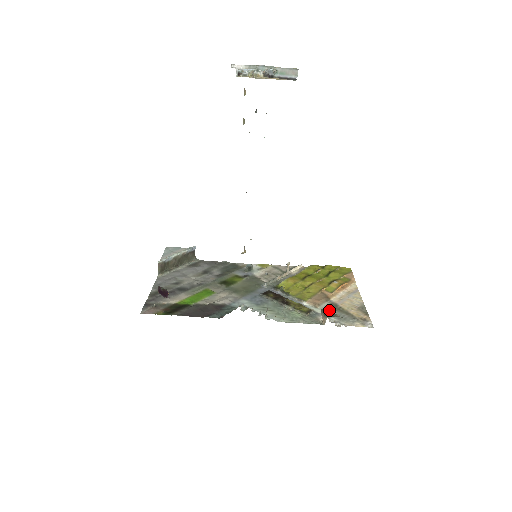
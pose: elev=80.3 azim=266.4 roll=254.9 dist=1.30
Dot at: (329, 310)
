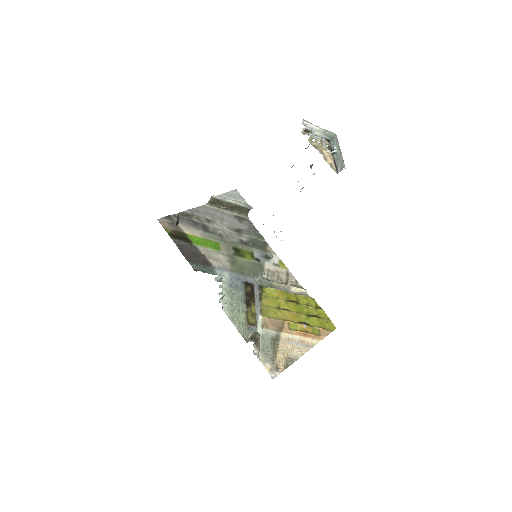
Dot at: (267, 338)
